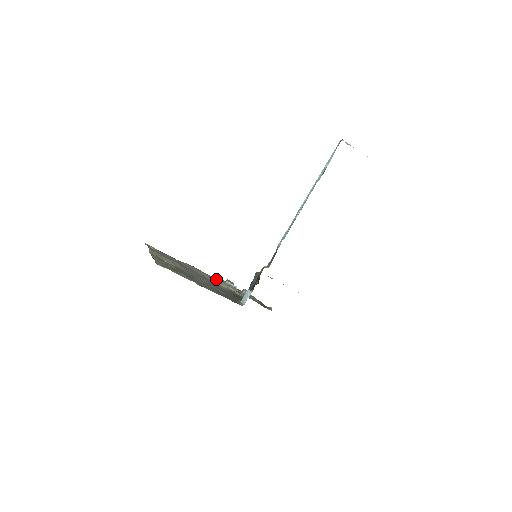
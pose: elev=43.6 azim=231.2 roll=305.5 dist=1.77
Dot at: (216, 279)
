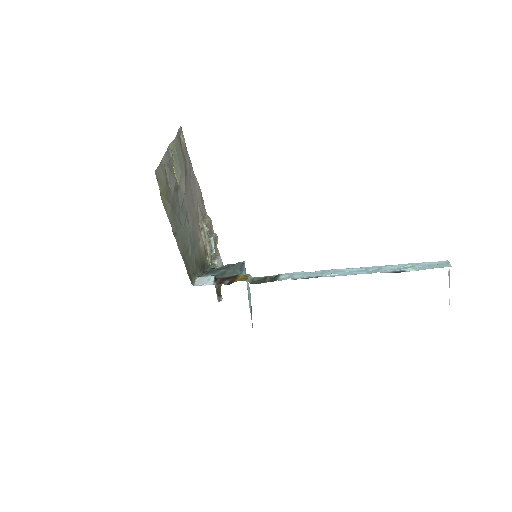
Dot at: (205, 226)
